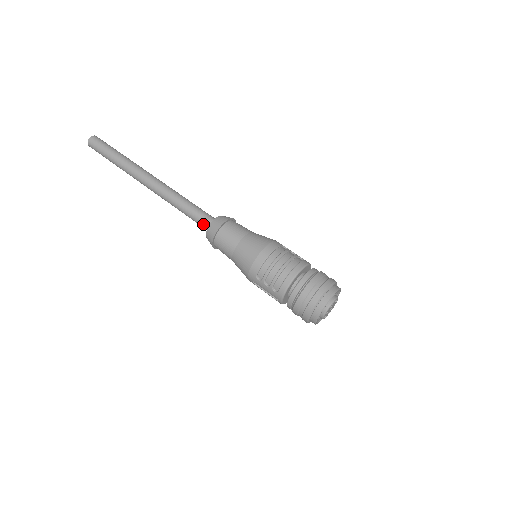
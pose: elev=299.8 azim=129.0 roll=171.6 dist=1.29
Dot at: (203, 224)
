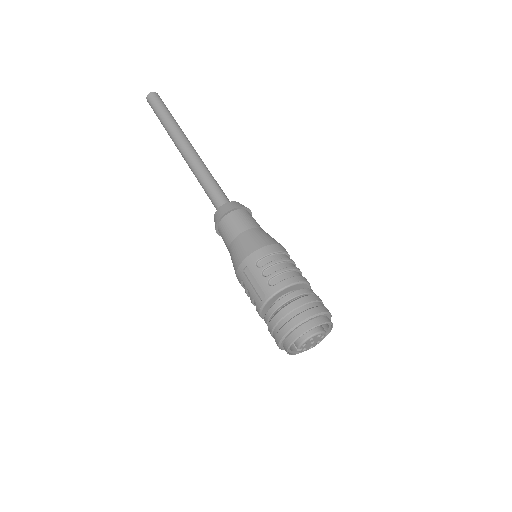
Dot at: (220, 201)
